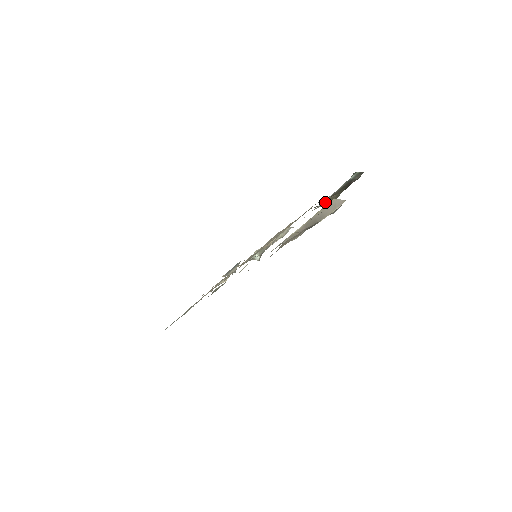
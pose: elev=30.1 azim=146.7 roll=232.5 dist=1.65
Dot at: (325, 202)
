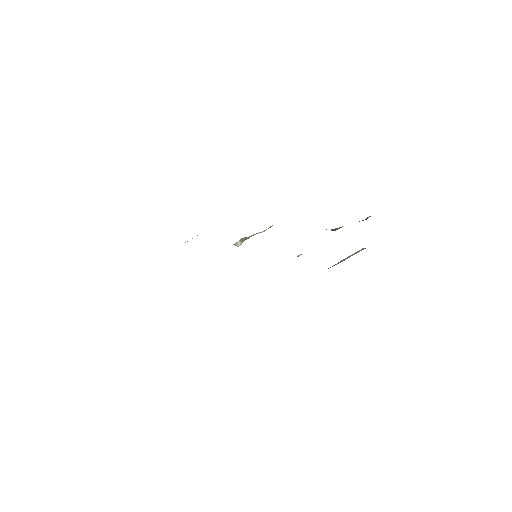
Dot at: (333, 229)
